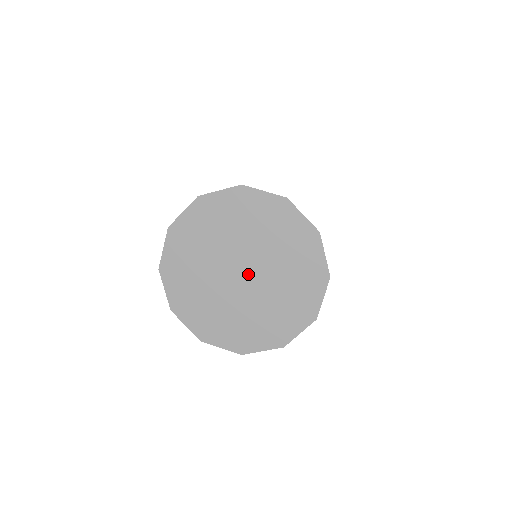
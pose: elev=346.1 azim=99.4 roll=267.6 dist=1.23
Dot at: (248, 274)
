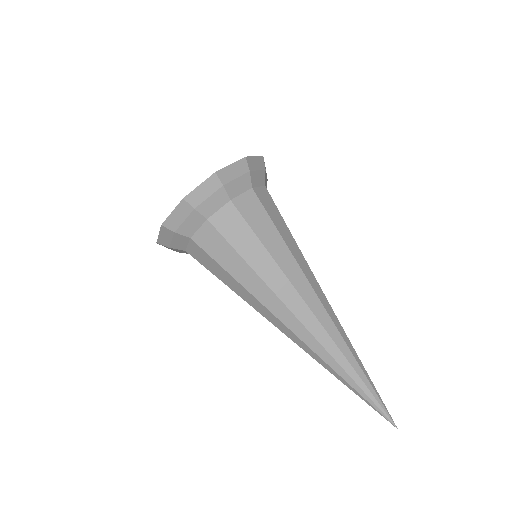
Dot at: occluded
